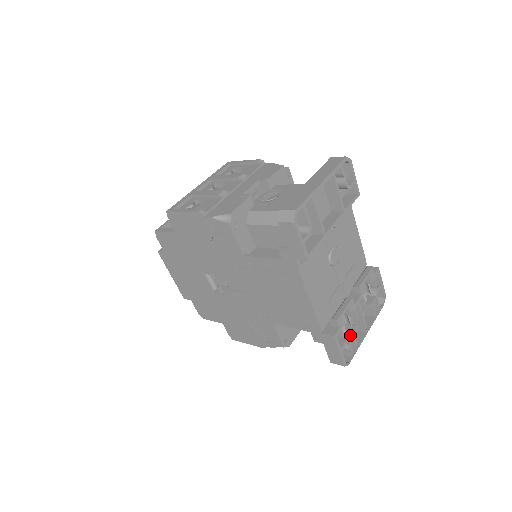
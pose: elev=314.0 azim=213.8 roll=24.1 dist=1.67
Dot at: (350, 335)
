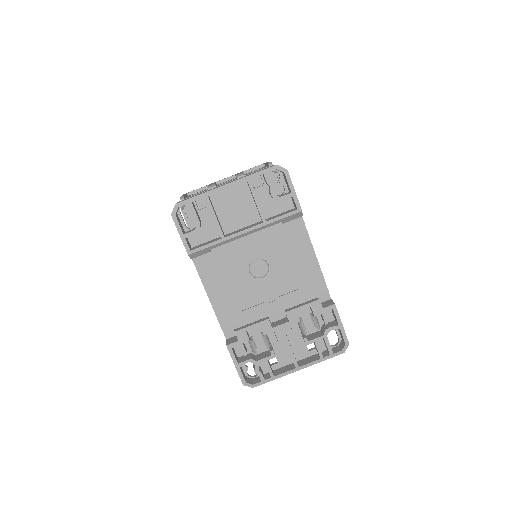
Dot at: (262, 358)
